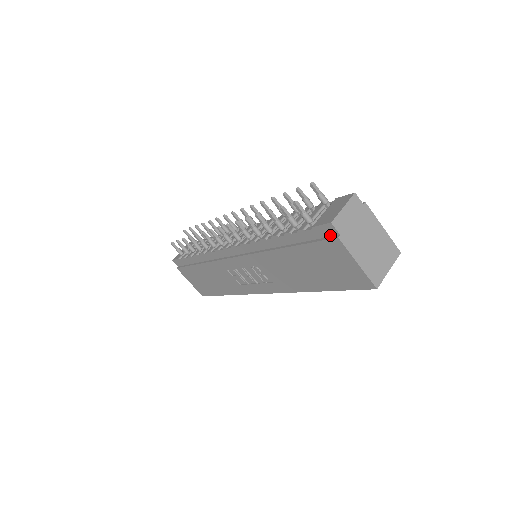
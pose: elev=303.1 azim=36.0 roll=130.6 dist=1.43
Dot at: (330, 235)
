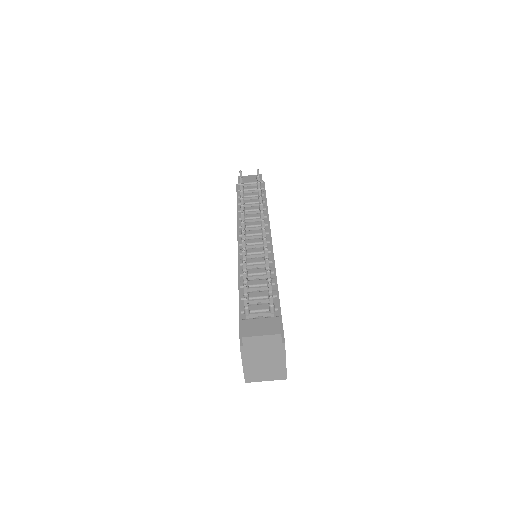
Dot at: occluded
